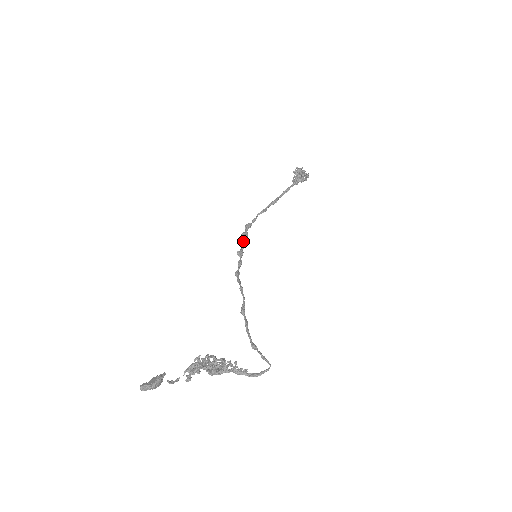
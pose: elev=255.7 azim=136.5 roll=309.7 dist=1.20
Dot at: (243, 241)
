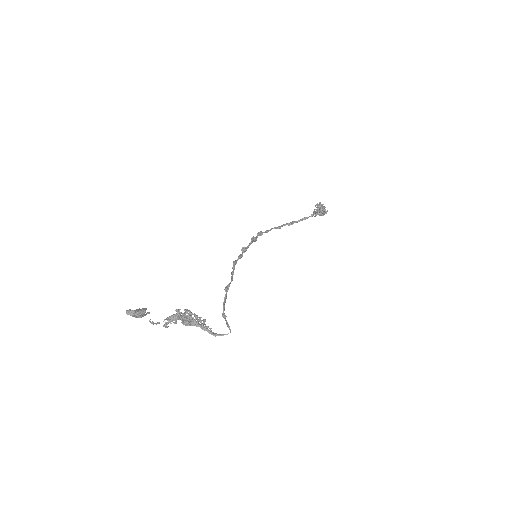
Dot at: (251, 242)
